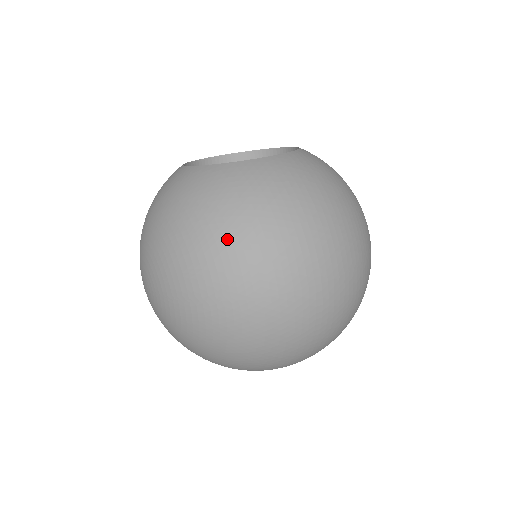
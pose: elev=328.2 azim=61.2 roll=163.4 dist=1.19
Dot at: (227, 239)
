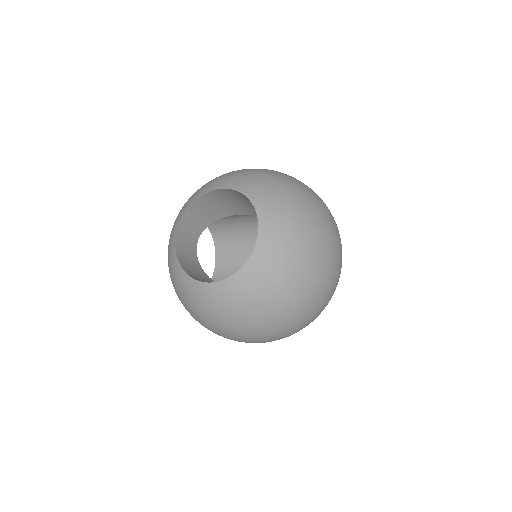
Dot at: (296, 298)
